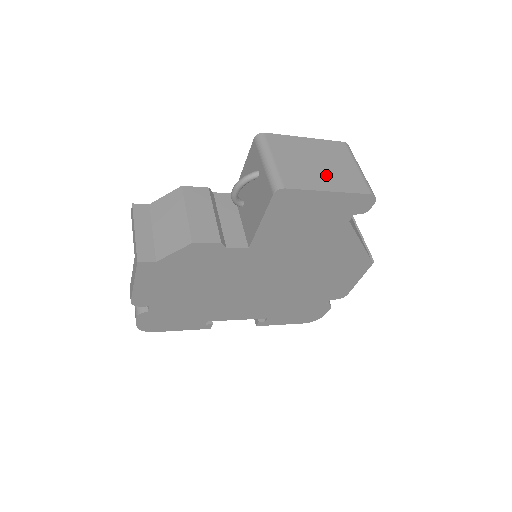
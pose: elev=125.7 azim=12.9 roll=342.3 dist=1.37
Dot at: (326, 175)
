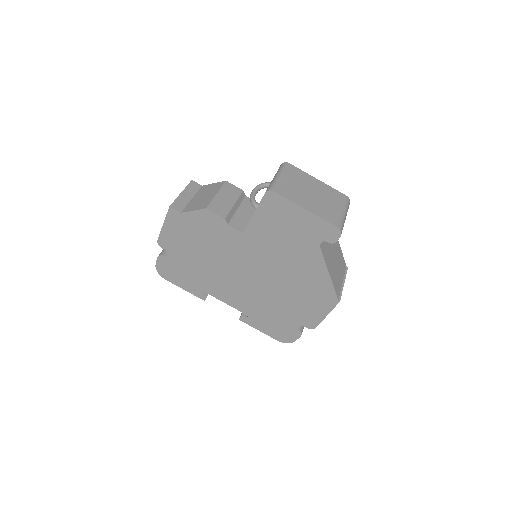
Dot at: (312, 201)
